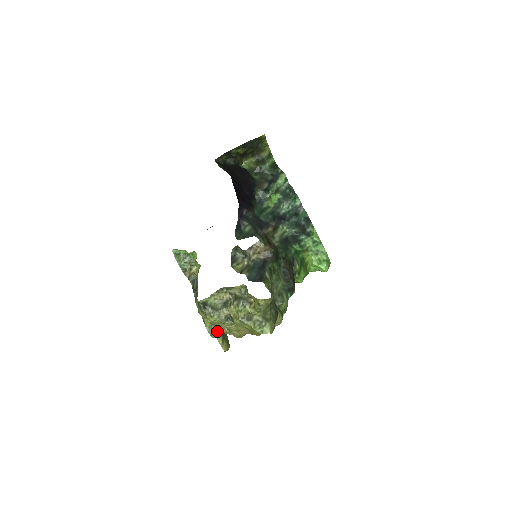
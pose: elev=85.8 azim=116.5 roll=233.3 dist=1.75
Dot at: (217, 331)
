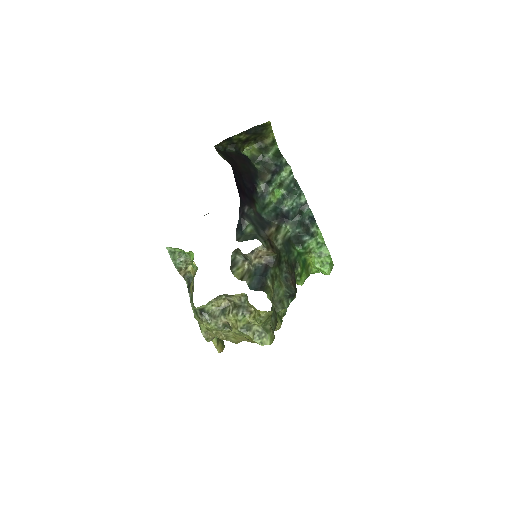
Dot at: (213, 336)
